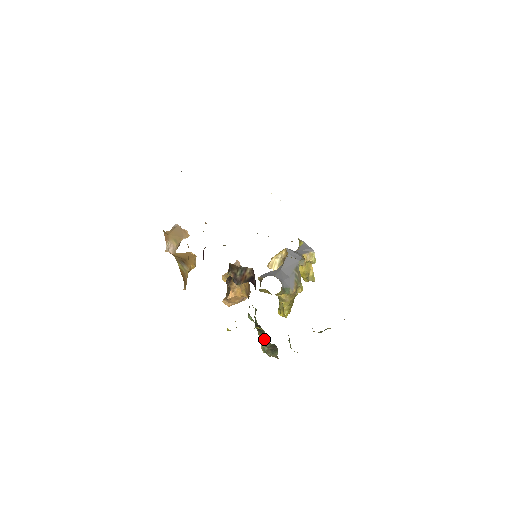
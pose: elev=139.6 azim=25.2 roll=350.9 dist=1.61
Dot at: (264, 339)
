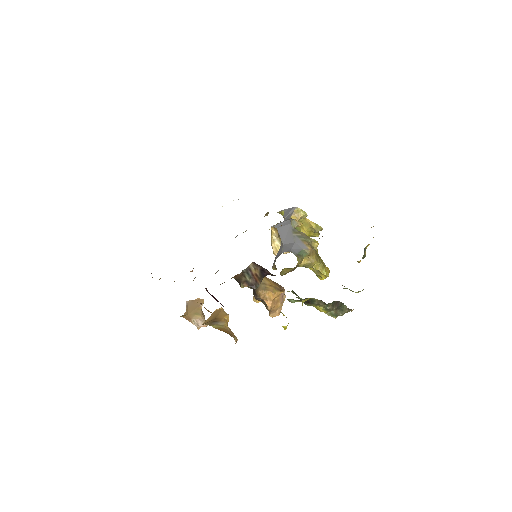
Dot at: (321, 305)
